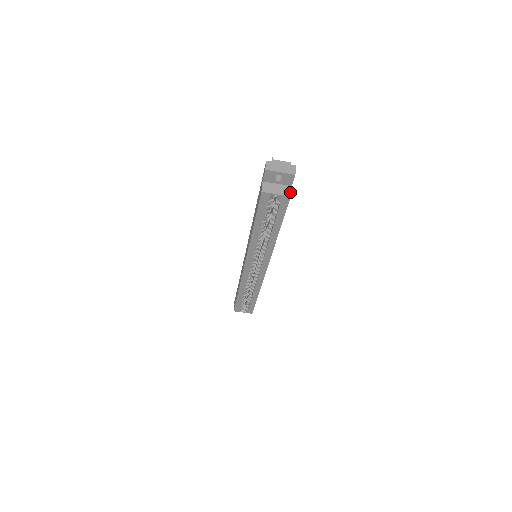
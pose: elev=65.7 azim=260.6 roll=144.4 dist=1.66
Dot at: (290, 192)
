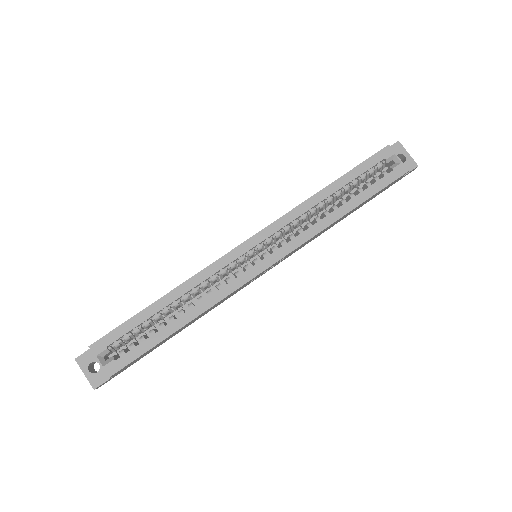
Dot at: (406, 172)
